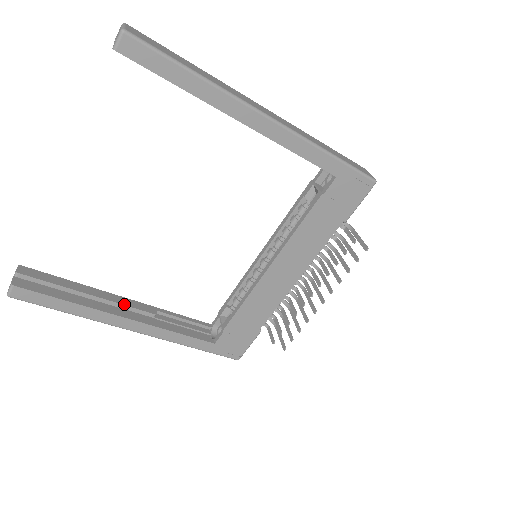
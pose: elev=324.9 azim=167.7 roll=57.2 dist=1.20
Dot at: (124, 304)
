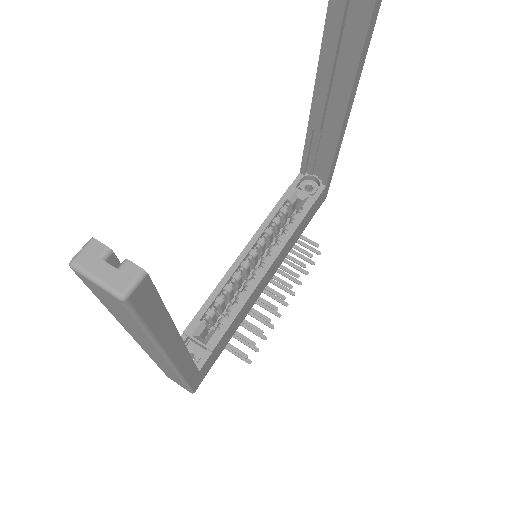
Dot at: occluded
